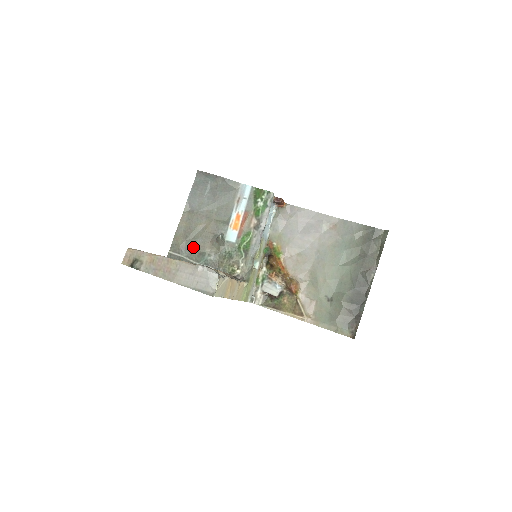
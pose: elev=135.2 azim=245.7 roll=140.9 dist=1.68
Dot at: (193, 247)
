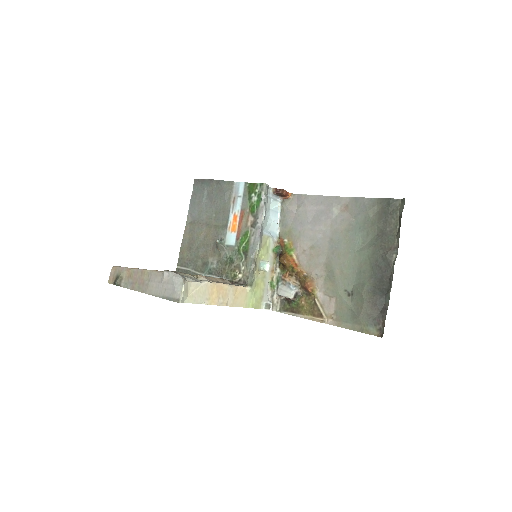
Dot at: (197, 258)
